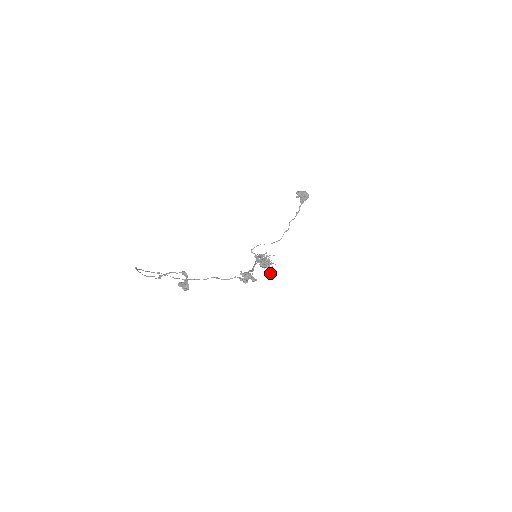
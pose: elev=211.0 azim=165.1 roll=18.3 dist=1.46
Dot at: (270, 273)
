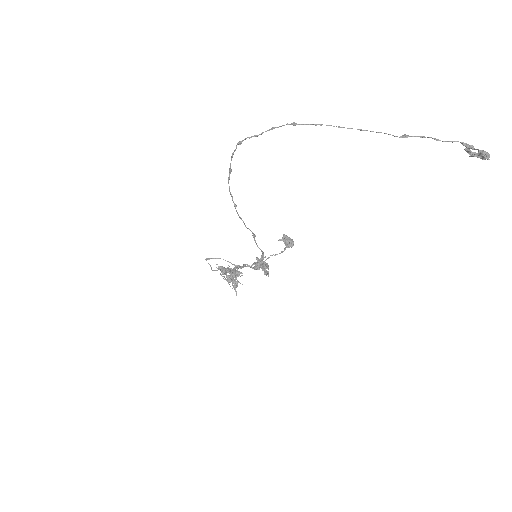
Dot at: occluded
